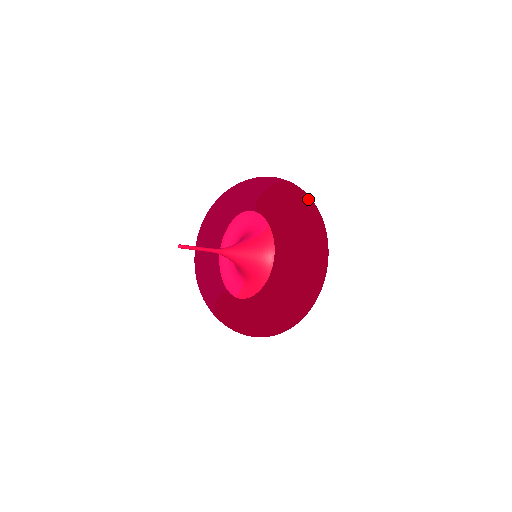
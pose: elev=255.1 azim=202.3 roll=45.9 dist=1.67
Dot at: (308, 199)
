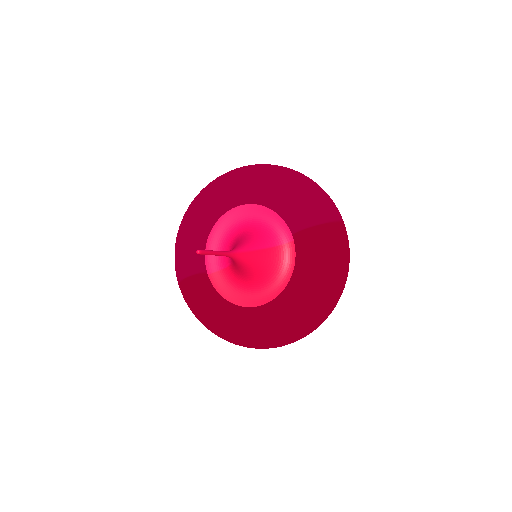
Dot at: (348, 260)
